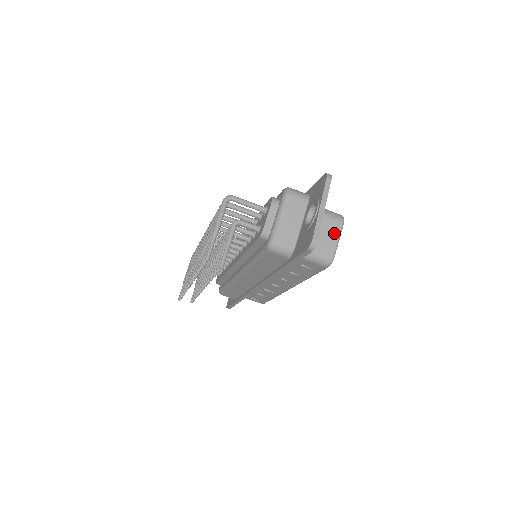
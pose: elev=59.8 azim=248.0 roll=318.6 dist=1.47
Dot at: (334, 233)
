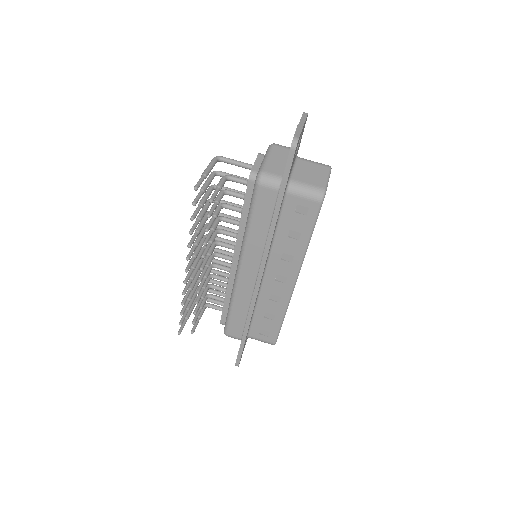
Dot at: (322, 173)
